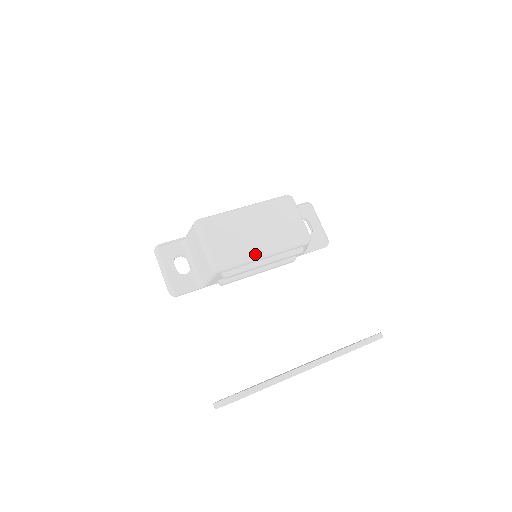
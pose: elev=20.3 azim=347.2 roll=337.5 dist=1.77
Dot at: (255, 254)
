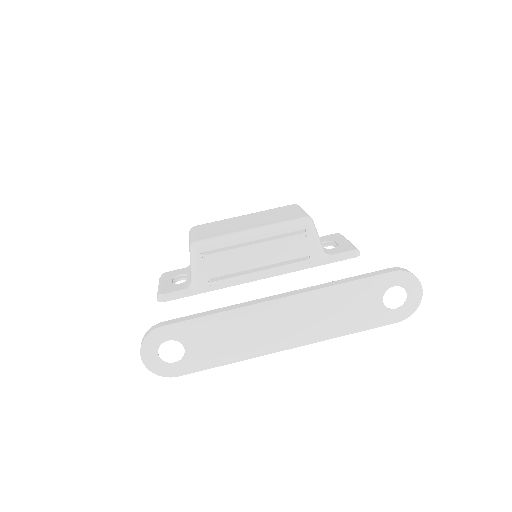
Dot at: (240, 232)
